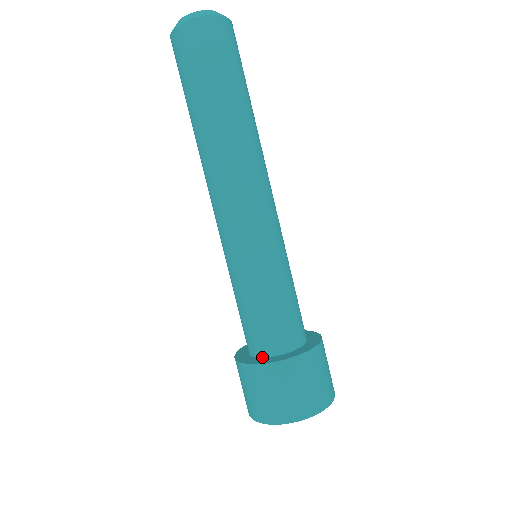
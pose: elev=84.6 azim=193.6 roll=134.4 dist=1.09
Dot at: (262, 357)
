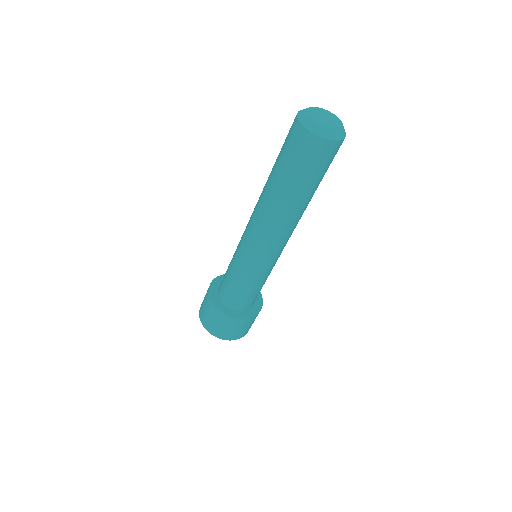
Dot at: (229, 308)
